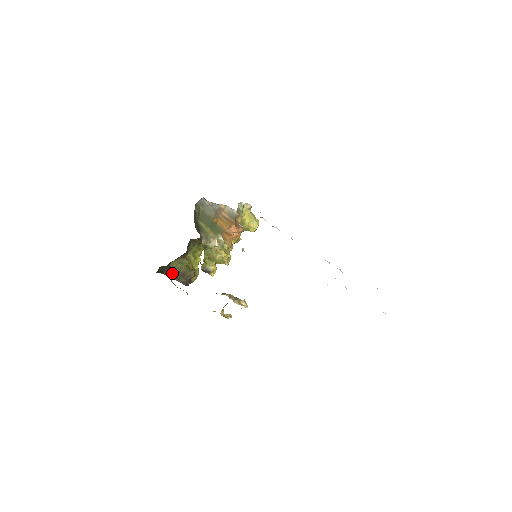
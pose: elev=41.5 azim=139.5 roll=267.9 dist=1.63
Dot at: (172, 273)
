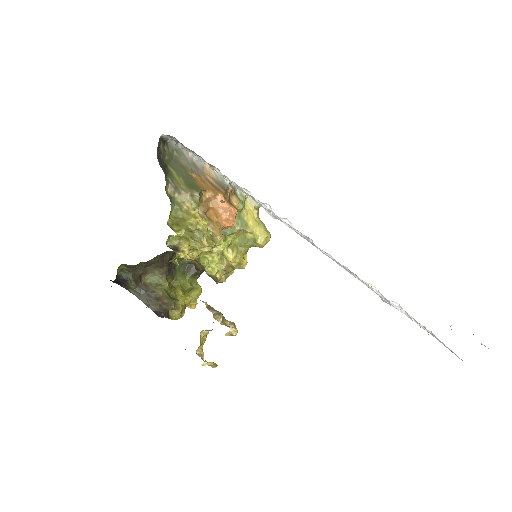
Dot at: (142, 292)
